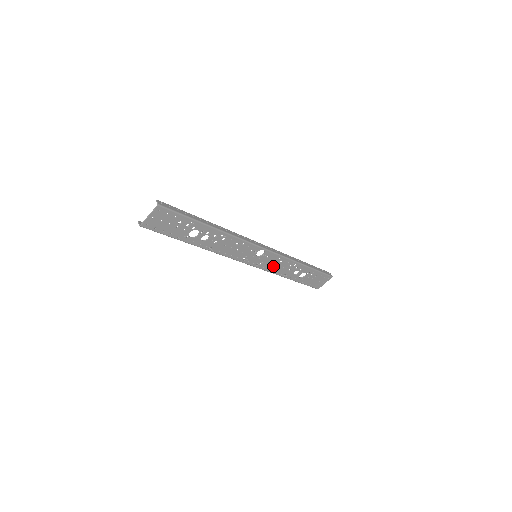
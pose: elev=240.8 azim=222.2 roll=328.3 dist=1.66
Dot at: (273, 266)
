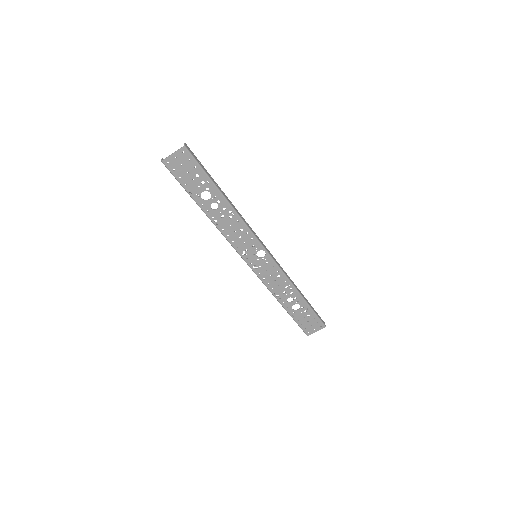
Dot at: (269, 278)
